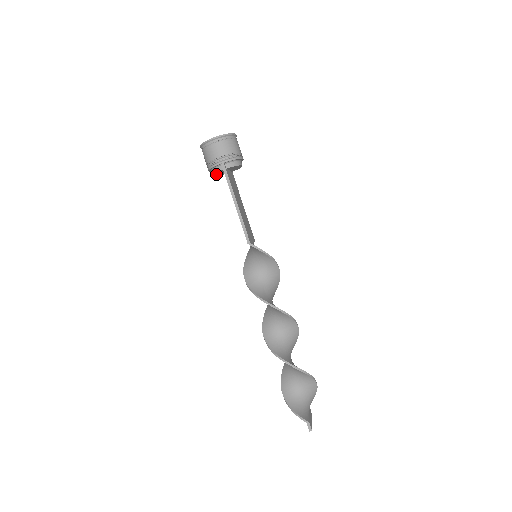
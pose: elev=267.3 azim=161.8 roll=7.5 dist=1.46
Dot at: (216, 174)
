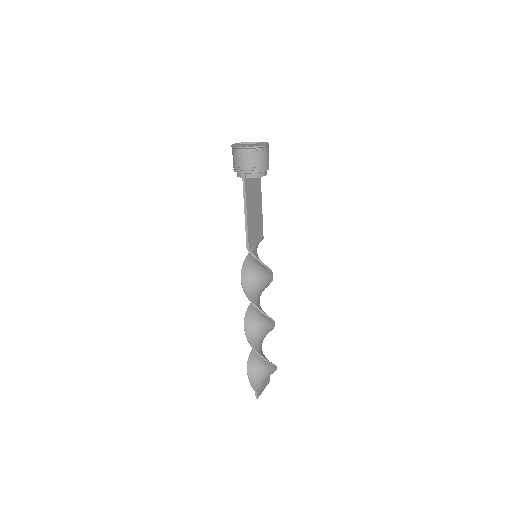
Dot at: occluded
